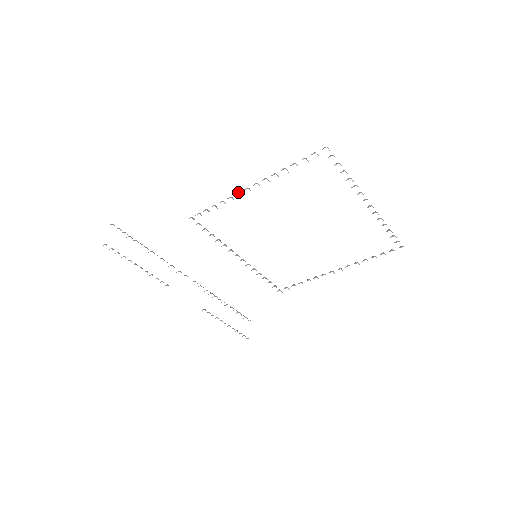
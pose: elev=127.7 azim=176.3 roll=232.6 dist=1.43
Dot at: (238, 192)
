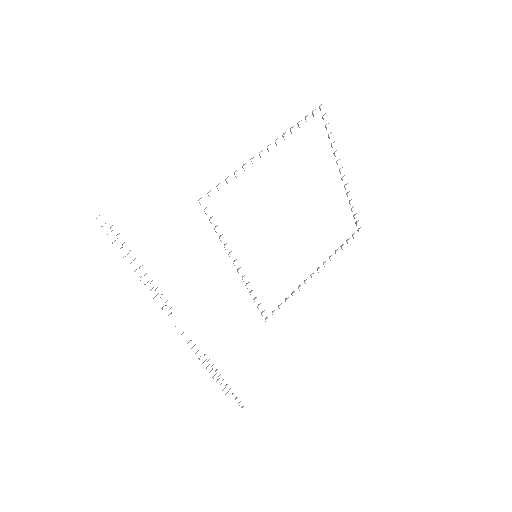
Dot at: occluded
